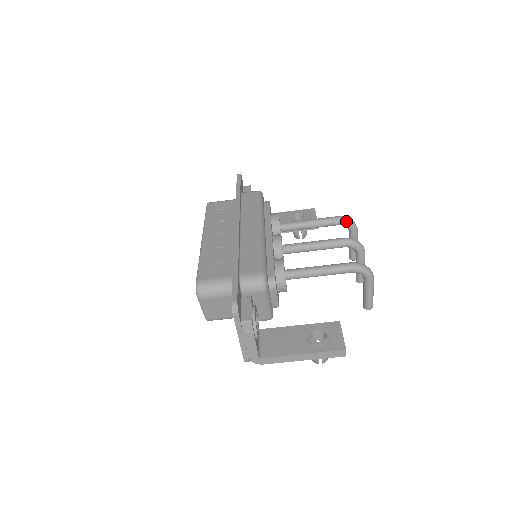
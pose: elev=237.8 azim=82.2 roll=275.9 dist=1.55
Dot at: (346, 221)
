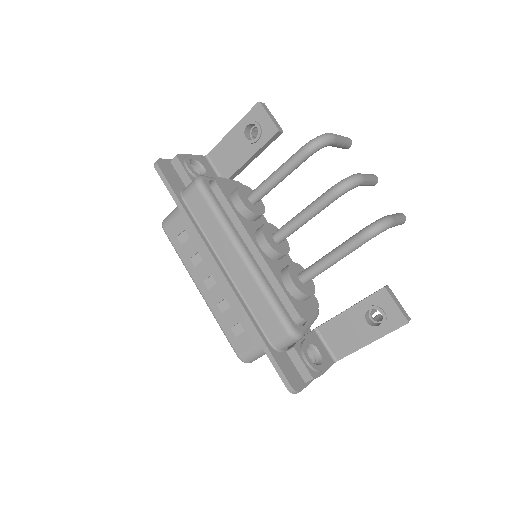
Dot at: (316, 149)
